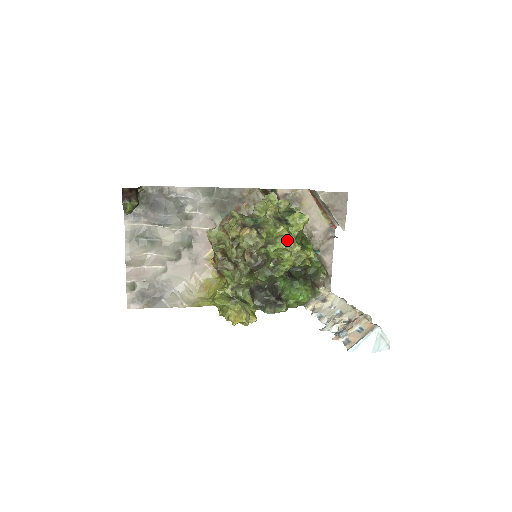
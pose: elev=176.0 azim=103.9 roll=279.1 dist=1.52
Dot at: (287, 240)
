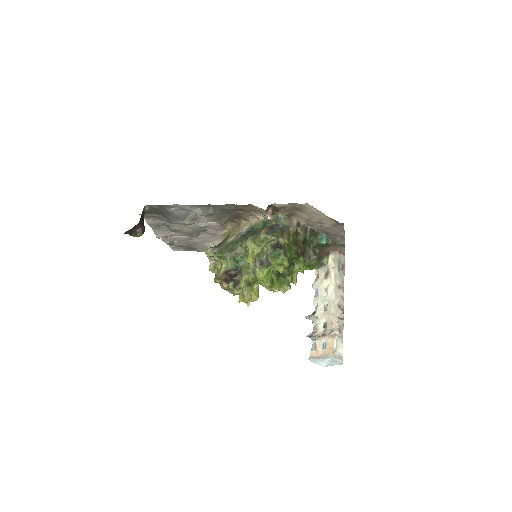
Dot at: (266, 284)
